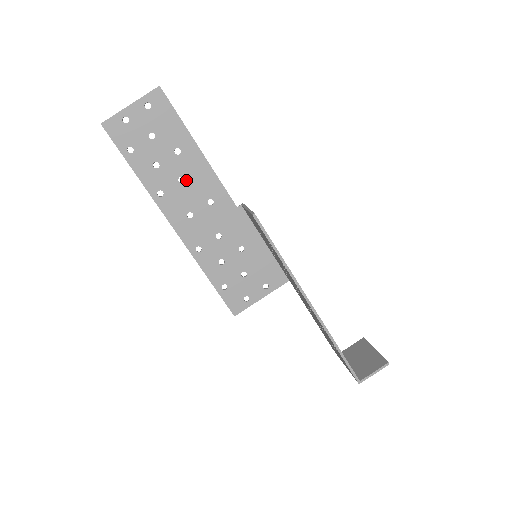
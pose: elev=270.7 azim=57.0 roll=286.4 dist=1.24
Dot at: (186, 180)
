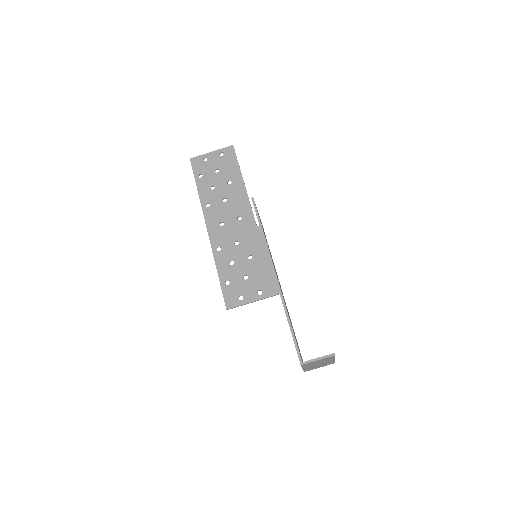
Dot at: (228, 201)
